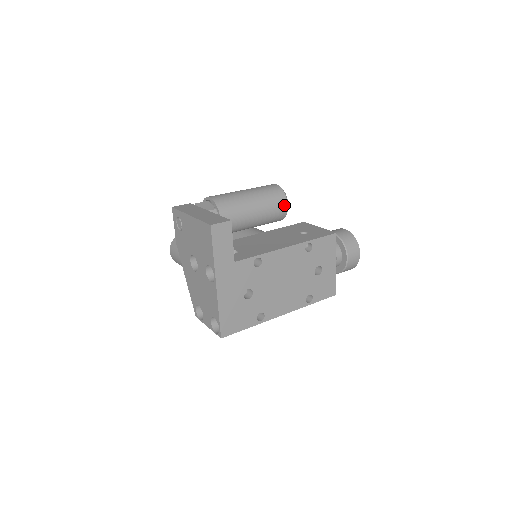
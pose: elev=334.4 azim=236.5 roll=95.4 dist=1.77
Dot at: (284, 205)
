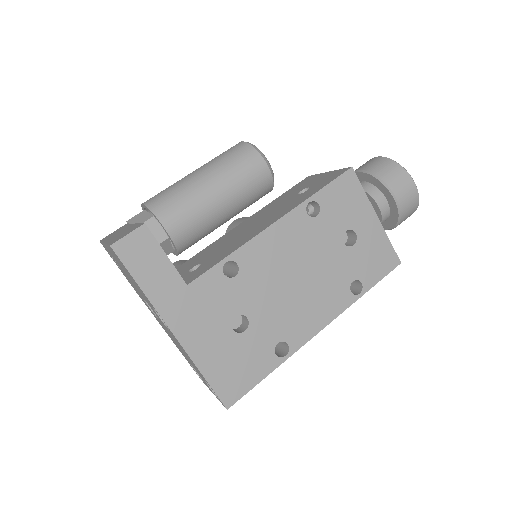
Dot at: (260, 165)
